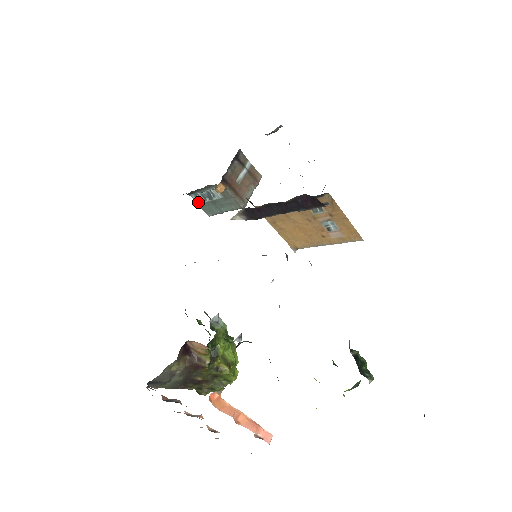
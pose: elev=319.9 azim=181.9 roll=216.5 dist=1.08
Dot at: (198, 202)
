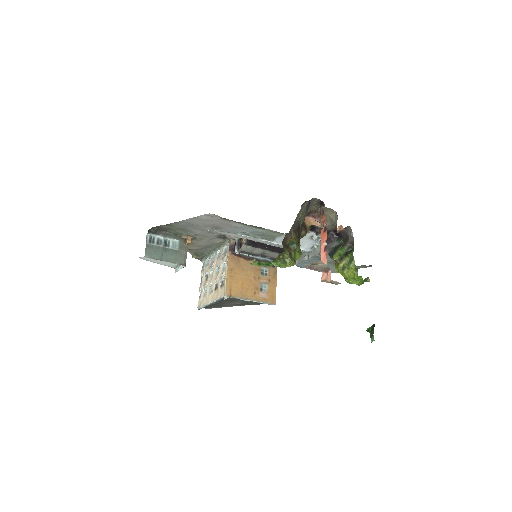
Dot at: (148, 242)
